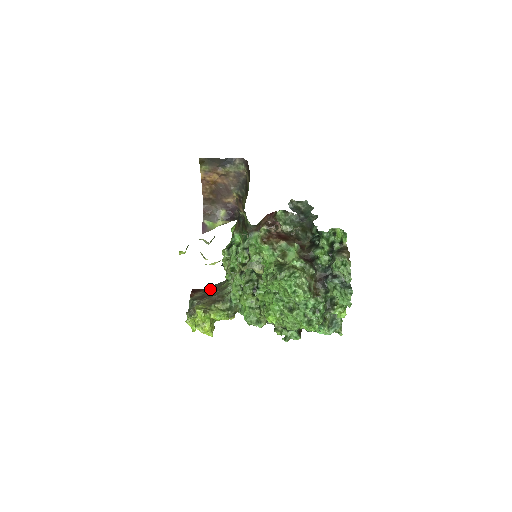
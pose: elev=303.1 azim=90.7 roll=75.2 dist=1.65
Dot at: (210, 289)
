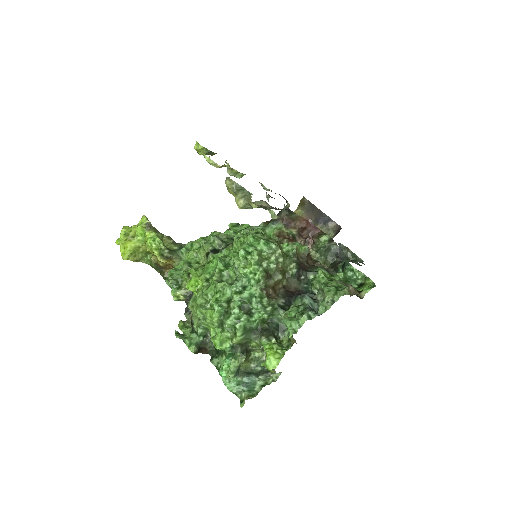
Dot at: occluded
